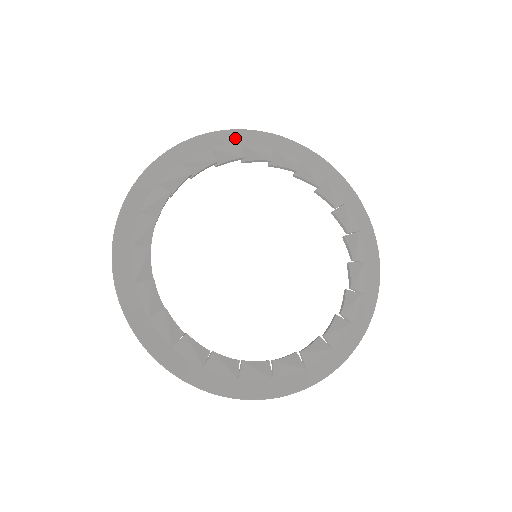
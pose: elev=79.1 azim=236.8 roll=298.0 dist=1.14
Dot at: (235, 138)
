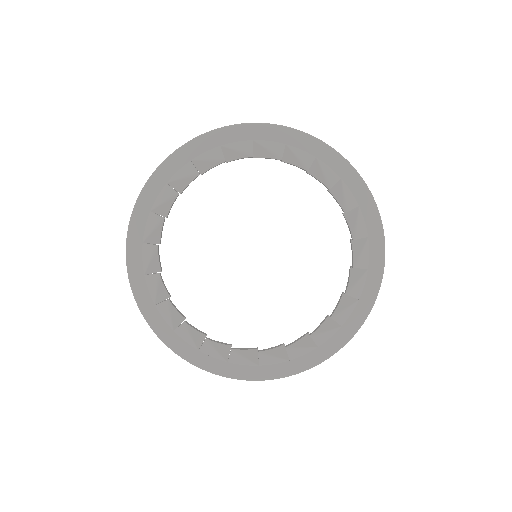
Dot at: (182, 158)
